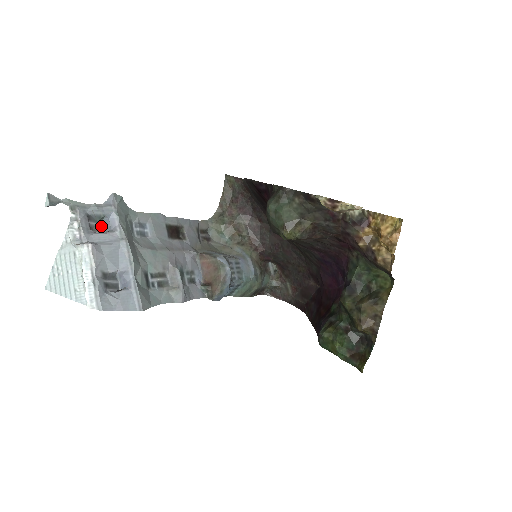
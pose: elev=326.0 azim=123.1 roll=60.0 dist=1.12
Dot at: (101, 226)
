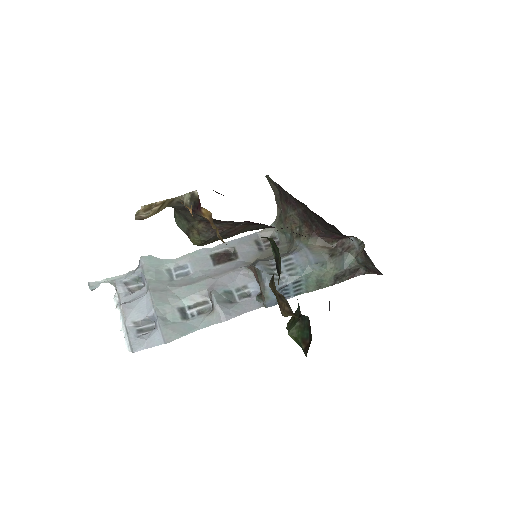
Dot at: (143, 284)
